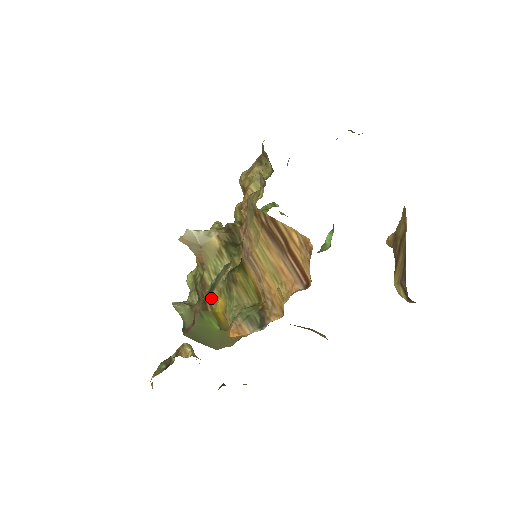
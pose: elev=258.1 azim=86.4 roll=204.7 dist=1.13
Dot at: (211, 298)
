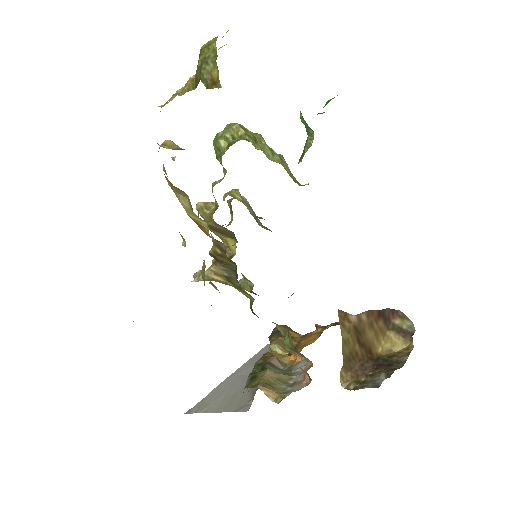
Dot at: occluded
